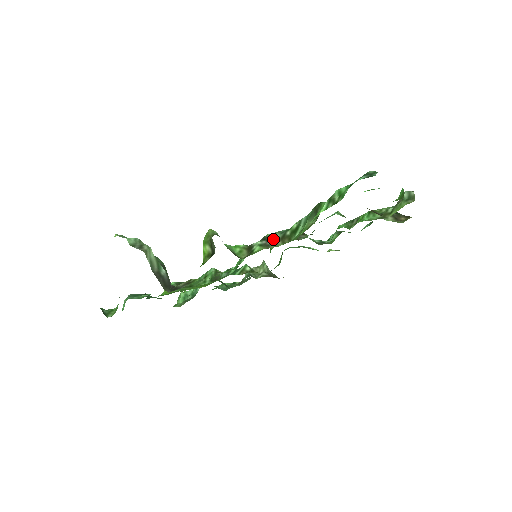
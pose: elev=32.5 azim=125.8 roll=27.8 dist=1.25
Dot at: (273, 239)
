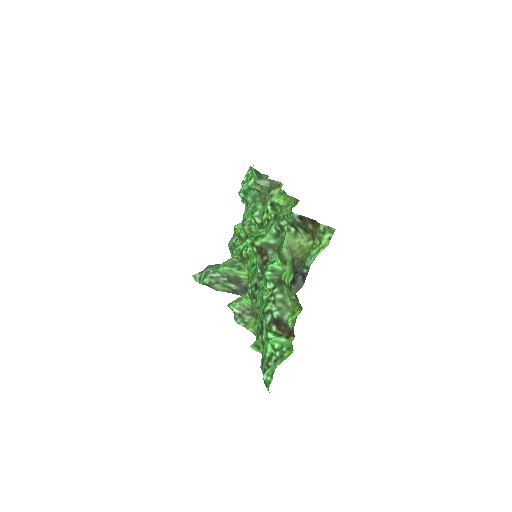
Dot at: occluded
